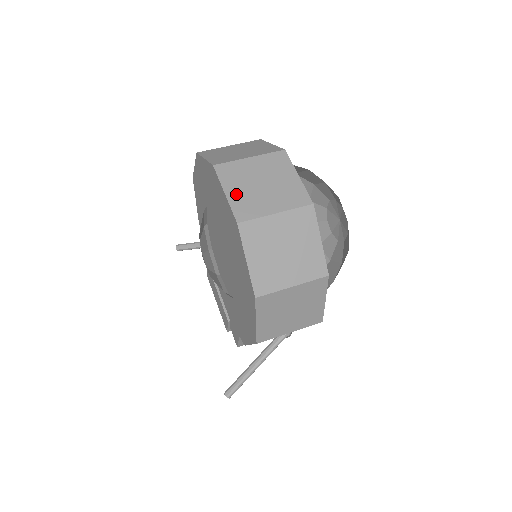
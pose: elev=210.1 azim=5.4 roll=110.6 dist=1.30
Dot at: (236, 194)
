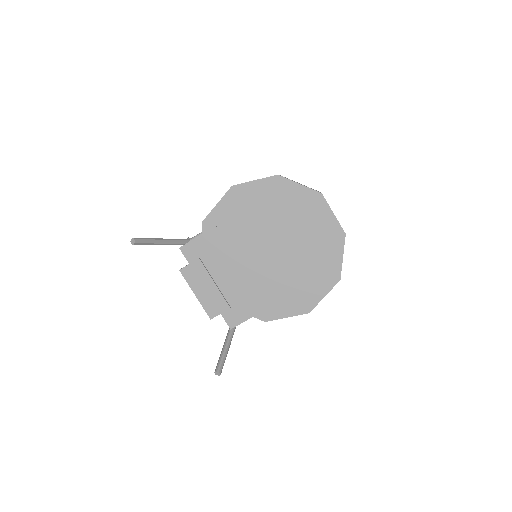
Dot at: occluded
